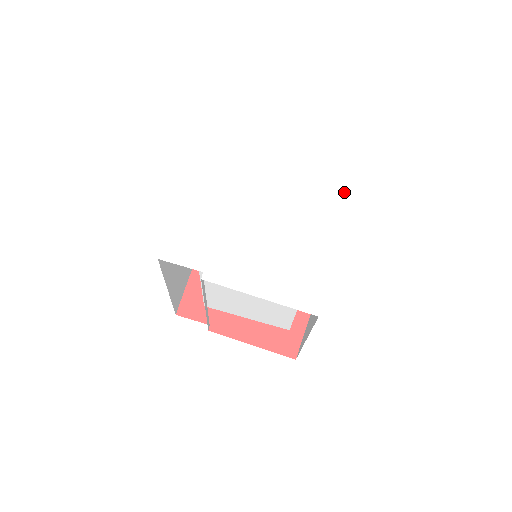
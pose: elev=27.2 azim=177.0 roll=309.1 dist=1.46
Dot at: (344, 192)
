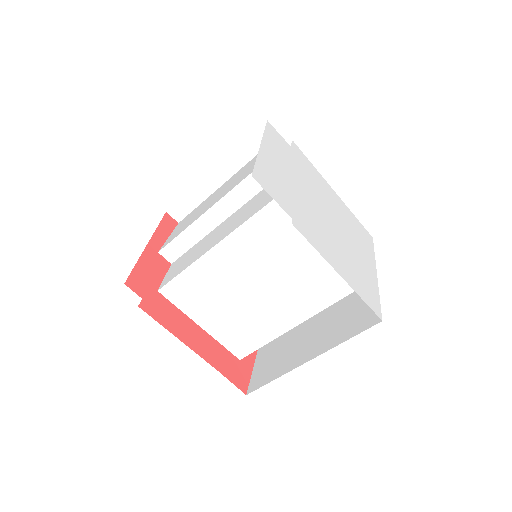
Dot at: (366, 232)
